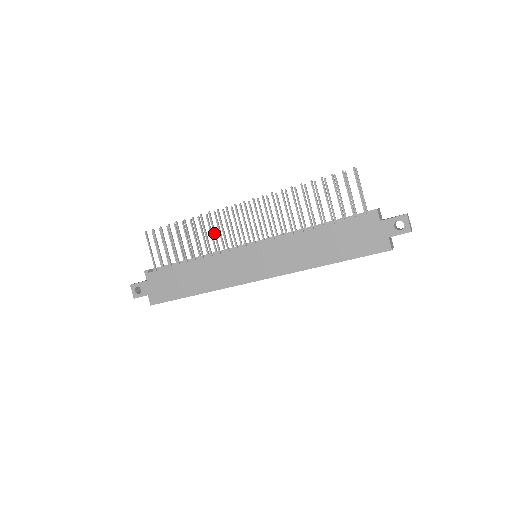
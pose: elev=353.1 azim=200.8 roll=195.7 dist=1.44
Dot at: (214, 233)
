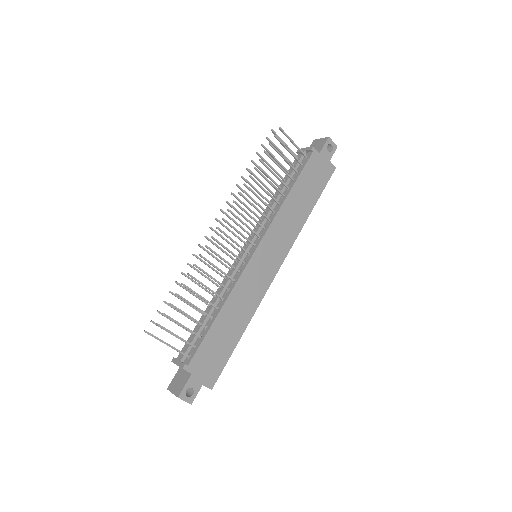
Dot at: (218, 269)
